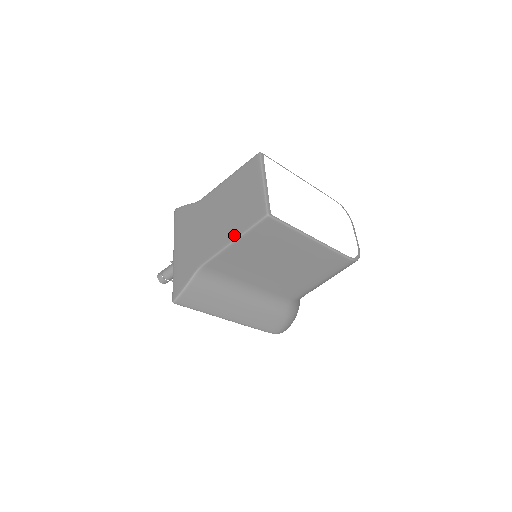
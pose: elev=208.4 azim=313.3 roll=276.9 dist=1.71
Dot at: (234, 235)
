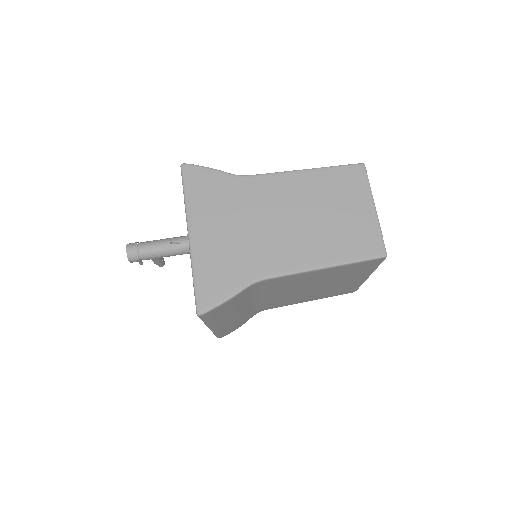
Dot at: (329, 260)
